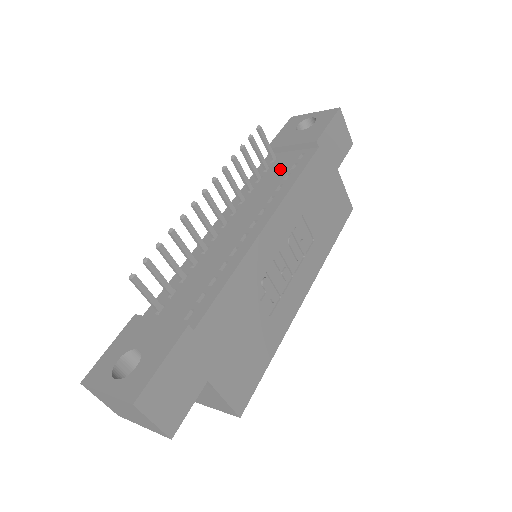
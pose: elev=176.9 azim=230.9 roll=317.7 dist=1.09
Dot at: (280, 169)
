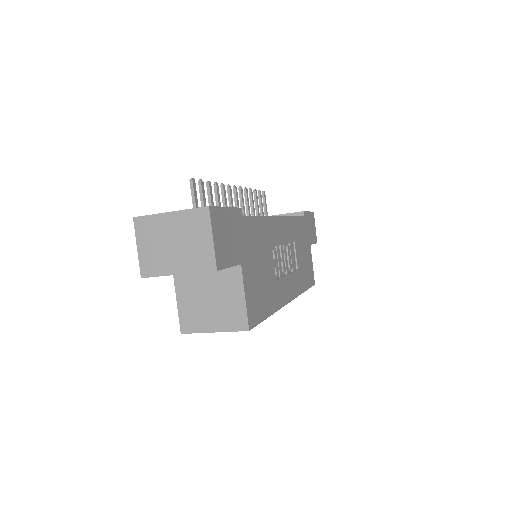
Dot at: occluded
